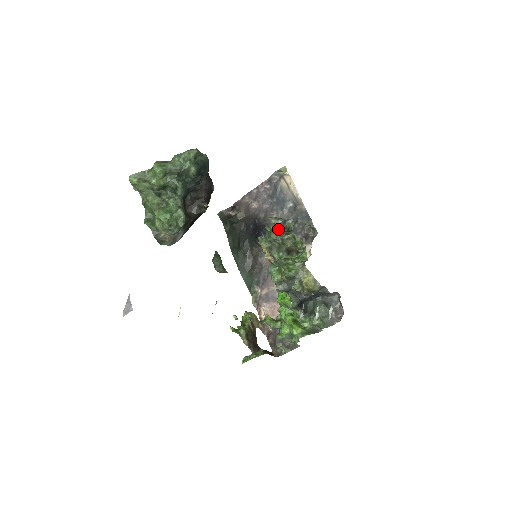
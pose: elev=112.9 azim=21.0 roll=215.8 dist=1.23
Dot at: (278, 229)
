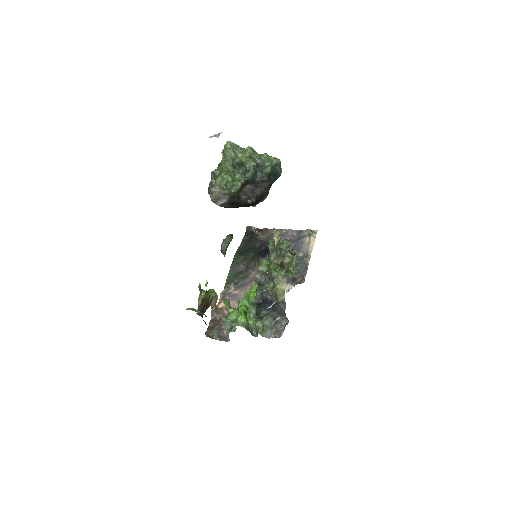
Dot at: (288, 244)
